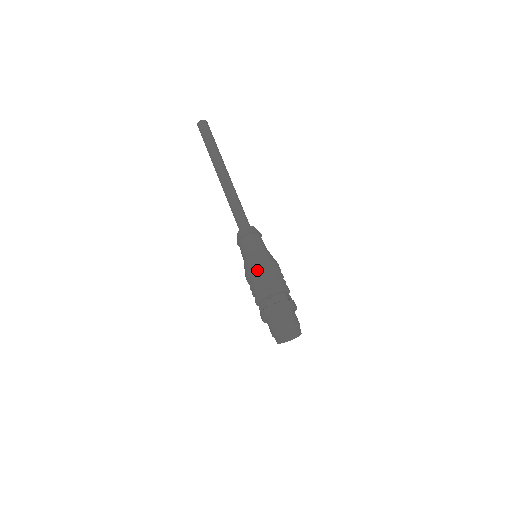
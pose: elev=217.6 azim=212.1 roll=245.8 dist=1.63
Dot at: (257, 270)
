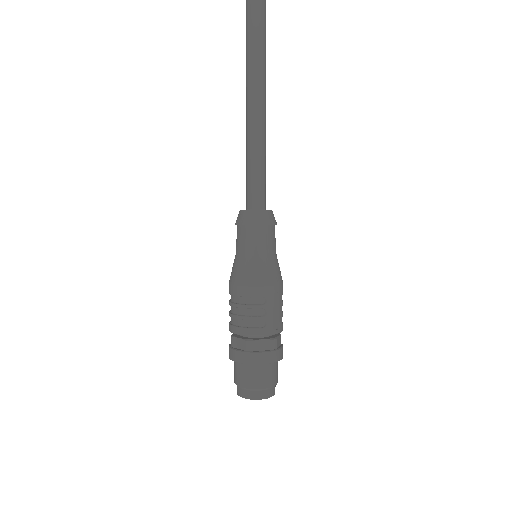
Dot at: (250, 292)
